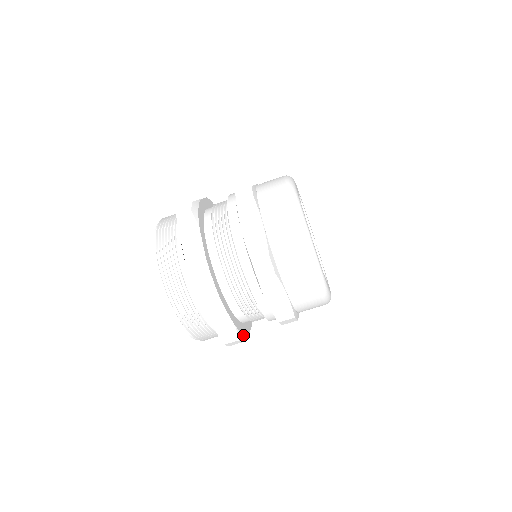
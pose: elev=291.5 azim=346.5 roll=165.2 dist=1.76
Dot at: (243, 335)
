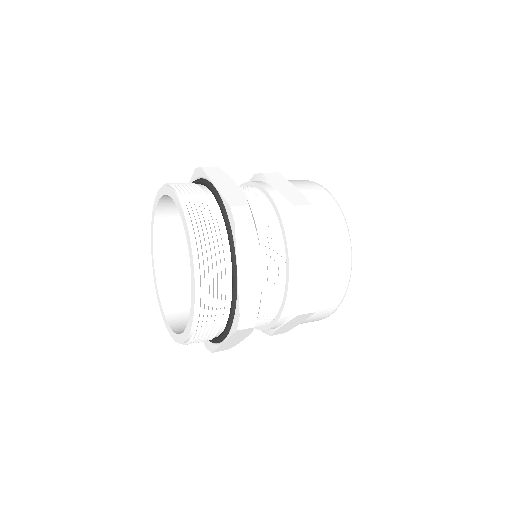
Dot at: occluded
